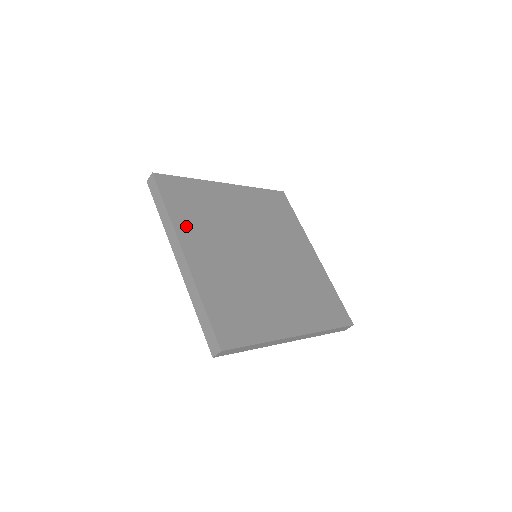
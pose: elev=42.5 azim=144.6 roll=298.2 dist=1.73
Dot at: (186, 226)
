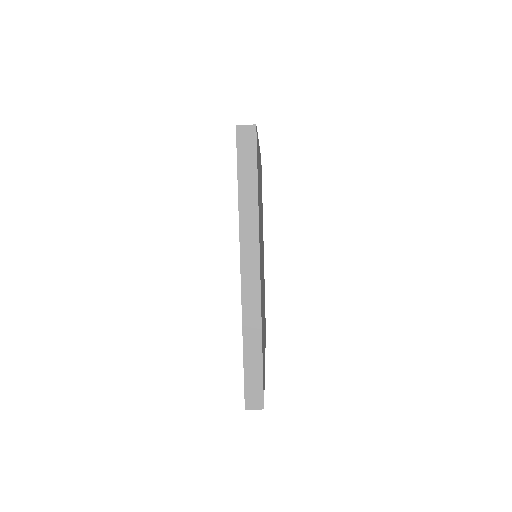
Dot at: (259, 224)
